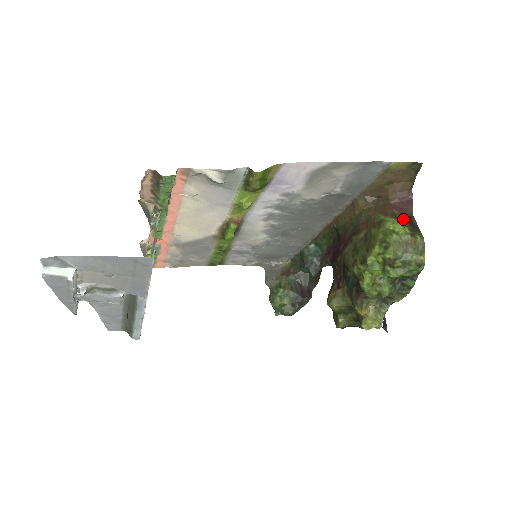
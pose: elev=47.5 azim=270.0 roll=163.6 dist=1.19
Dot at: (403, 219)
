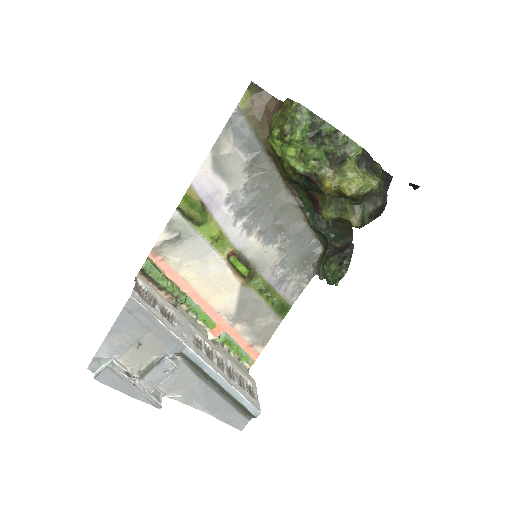
Dot at: occluded
